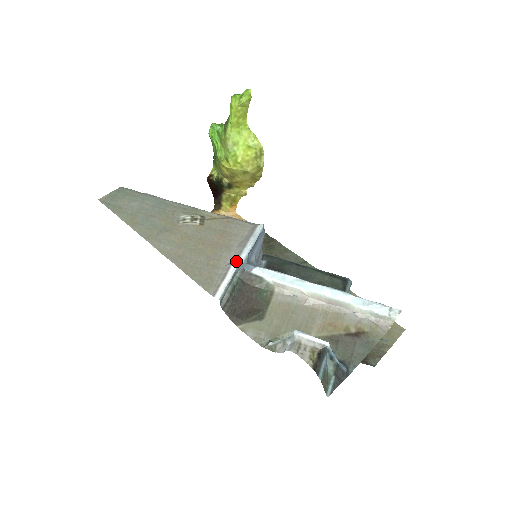
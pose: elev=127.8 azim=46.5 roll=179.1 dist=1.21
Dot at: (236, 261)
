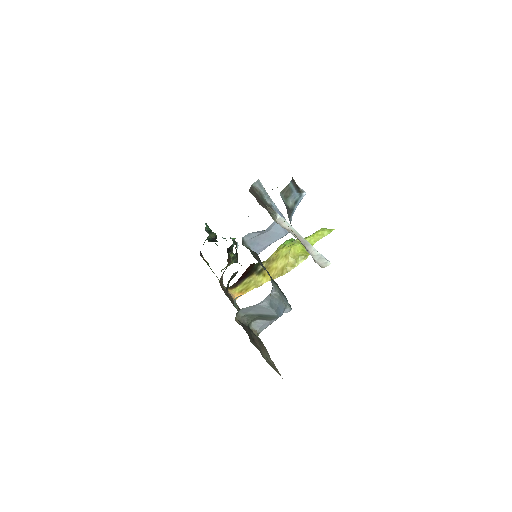
Dot at: (272, 203)
